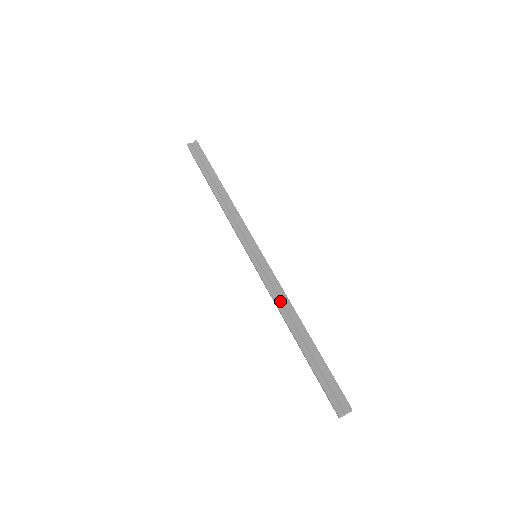
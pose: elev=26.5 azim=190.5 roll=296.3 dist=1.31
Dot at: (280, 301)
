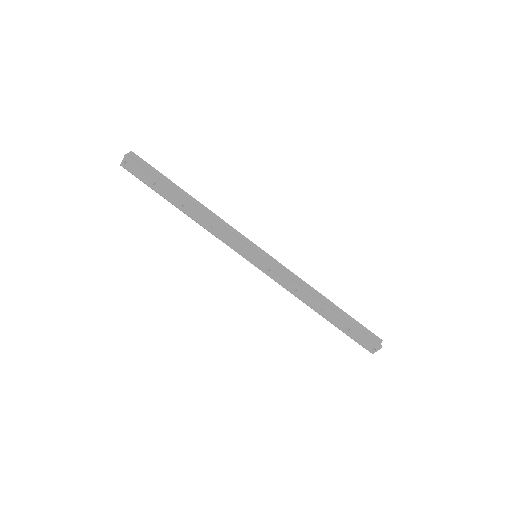
Dot at: (302, 285)
